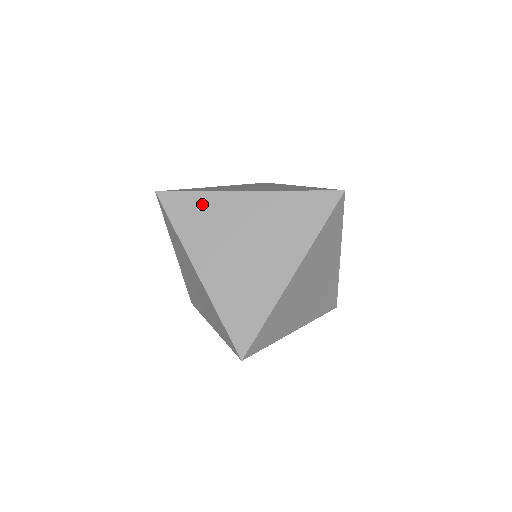
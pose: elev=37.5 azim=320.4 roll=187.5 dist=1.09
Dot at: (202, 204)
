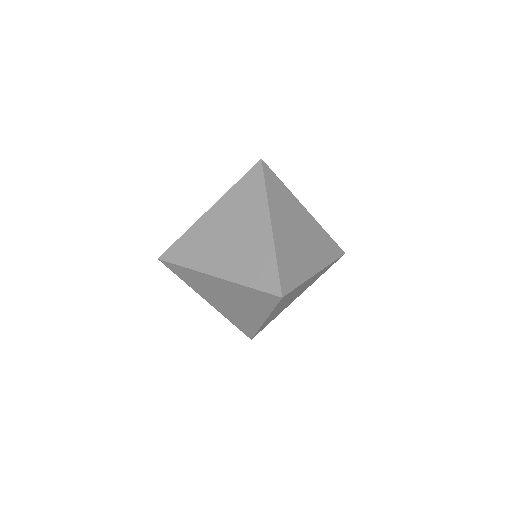
Dot at: (189, 239)
